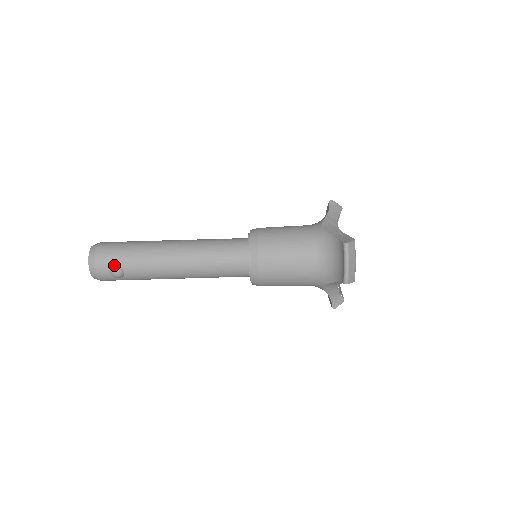
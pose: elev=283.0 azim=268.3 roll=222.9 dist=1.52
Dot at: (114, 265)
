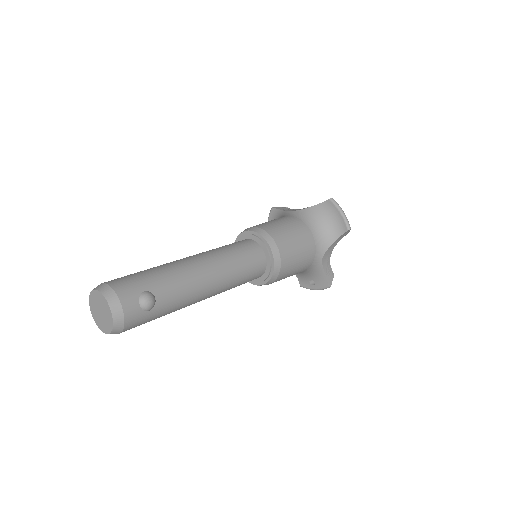
Dot at: (142, 292)
